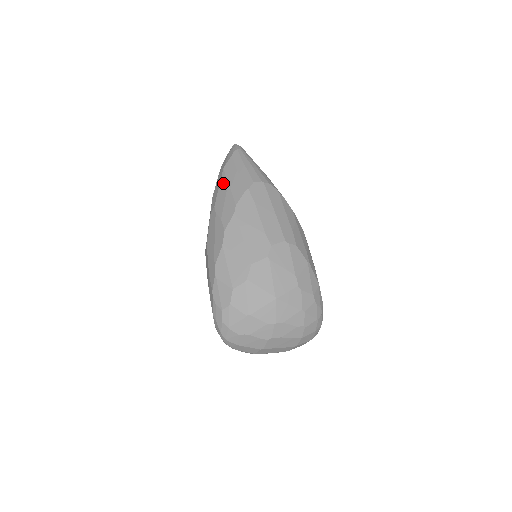
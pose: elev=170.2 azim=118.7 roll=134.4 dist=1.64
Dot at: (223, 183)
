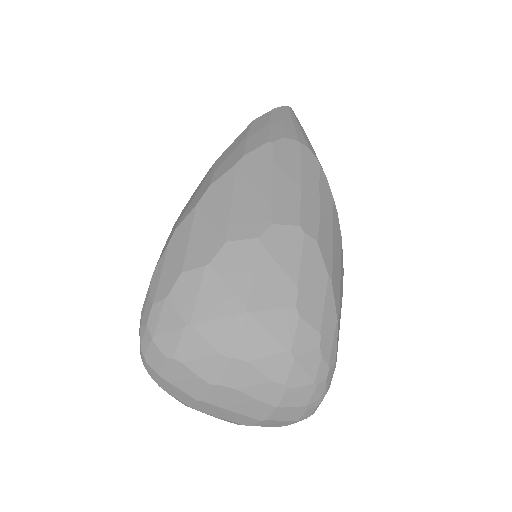
Dot at: (242, 134)
